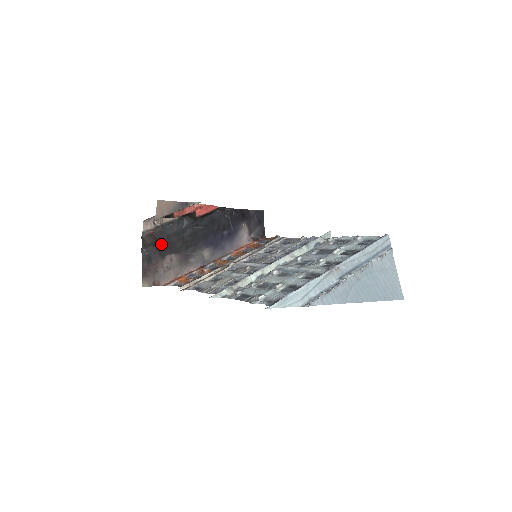
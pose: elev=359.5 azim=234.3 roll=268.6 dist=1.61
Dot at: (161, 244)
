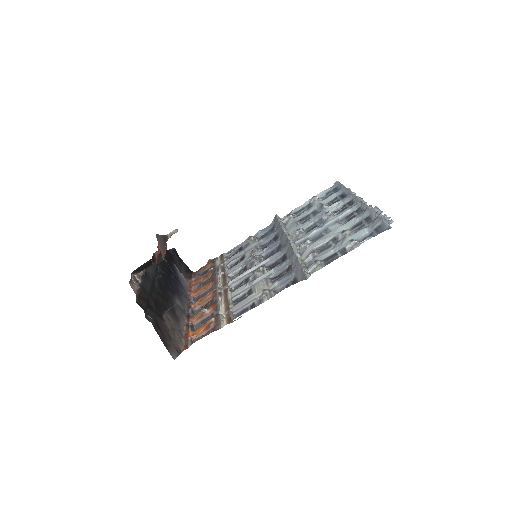
Dot at: (151, 305)
